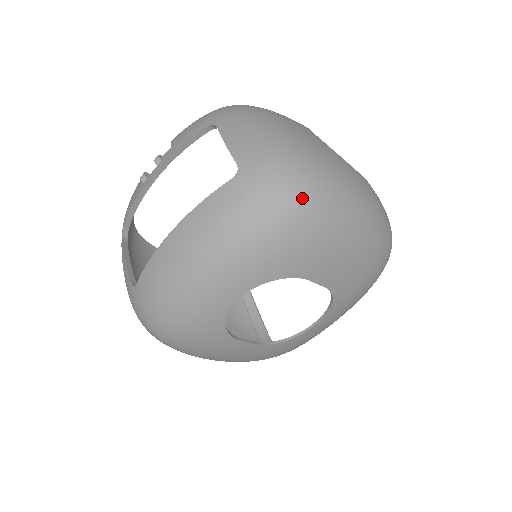
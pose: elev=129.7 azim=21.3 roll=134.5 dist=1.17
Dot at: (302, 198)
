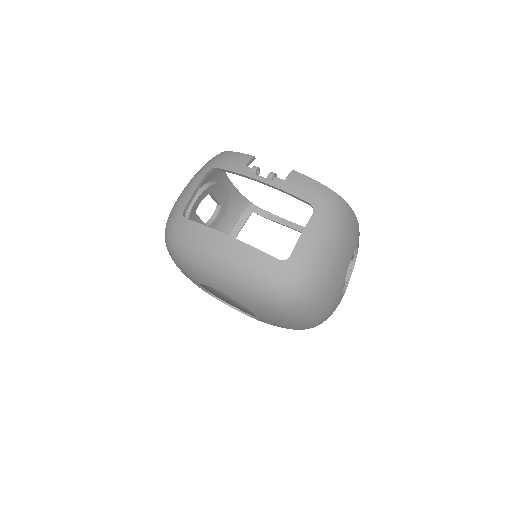
Dot at: (293, 304)
